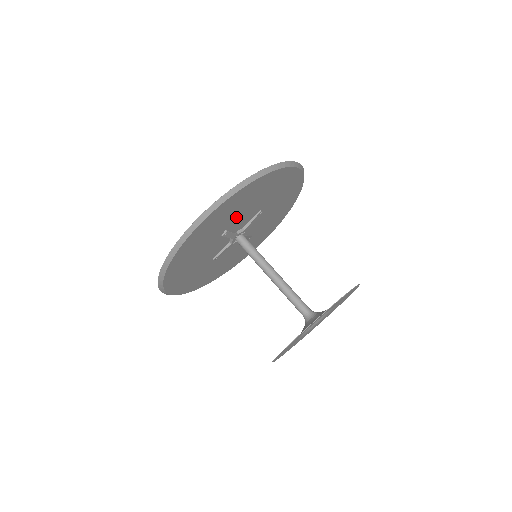
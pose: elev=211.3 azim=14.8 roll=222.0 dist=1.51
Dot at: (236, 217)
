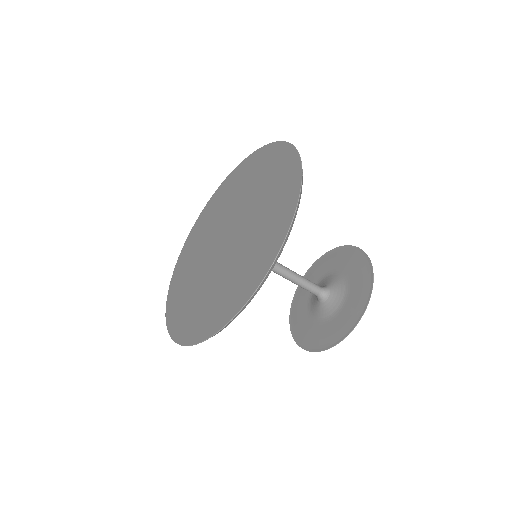
Dot at: occluded
